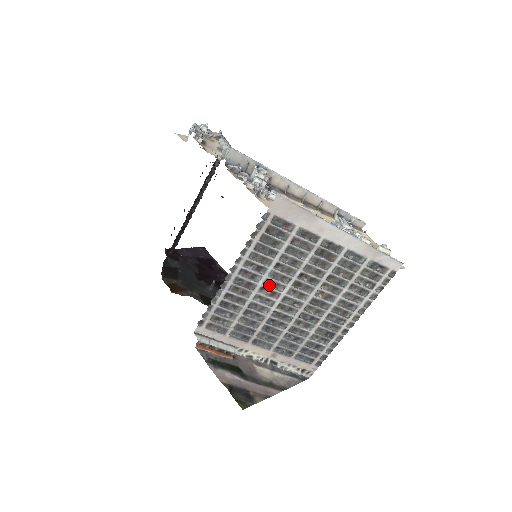
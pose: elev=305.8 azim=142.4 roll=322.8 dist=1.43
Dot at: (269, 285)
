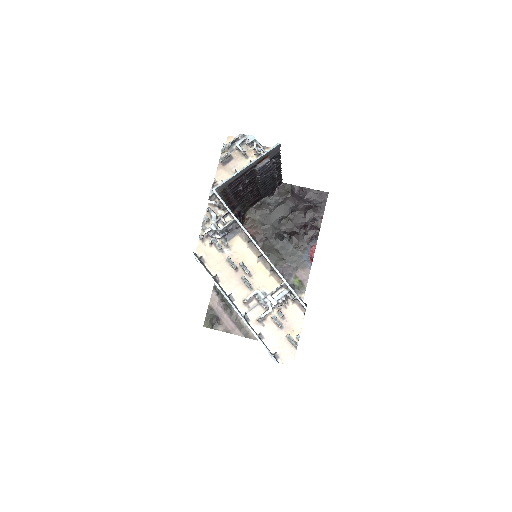
Dot at: occluded
